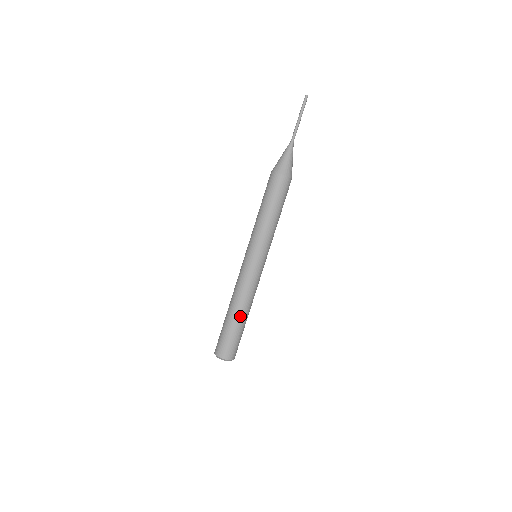
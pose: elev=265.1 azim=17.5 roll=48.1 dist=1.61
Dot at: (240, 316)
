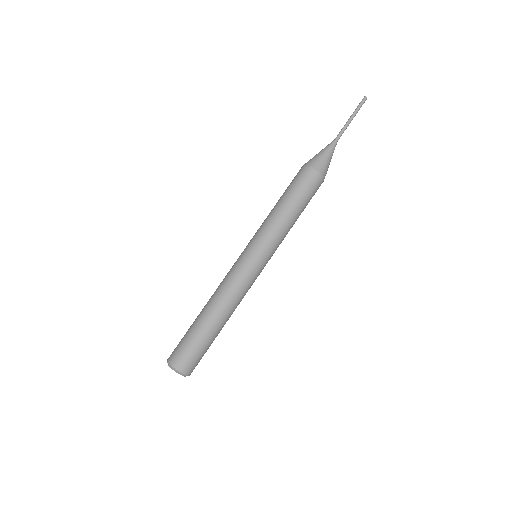
Dot at: (205, 314)
